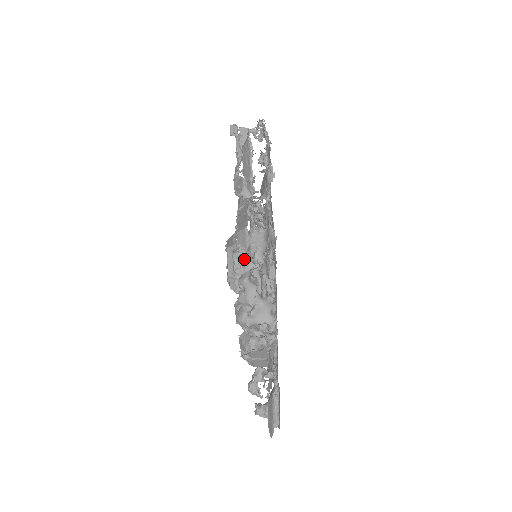
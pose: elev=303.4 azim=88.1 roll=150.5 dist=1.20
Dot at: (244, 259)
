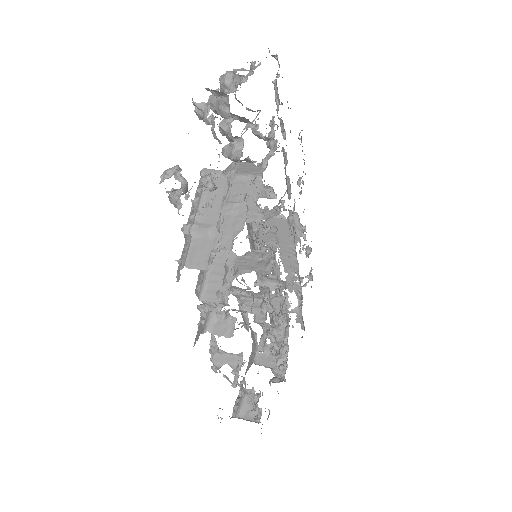
Dot at: (241, 265)
